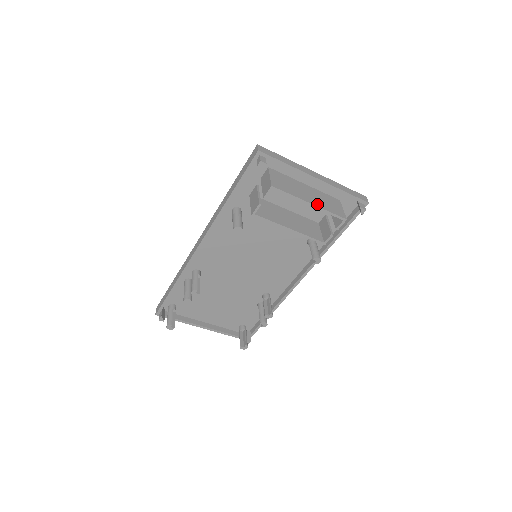
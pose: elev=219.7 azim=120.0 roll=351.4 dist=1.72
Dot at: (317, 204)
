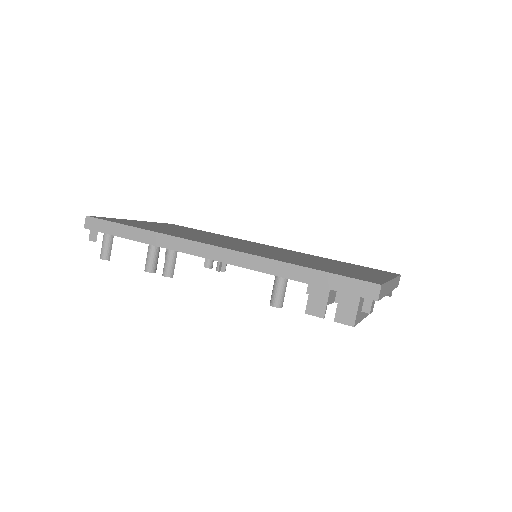
Dot at: (367, 313)
